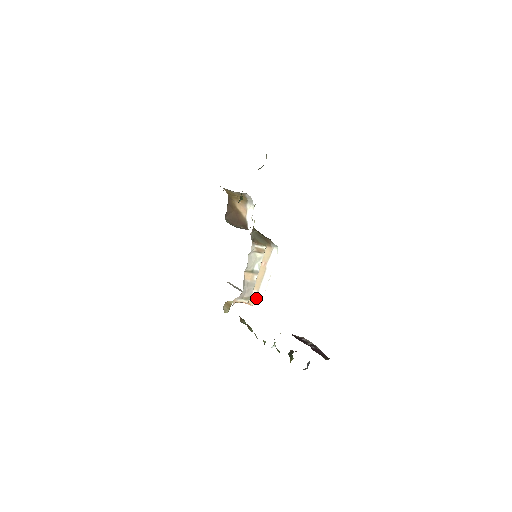
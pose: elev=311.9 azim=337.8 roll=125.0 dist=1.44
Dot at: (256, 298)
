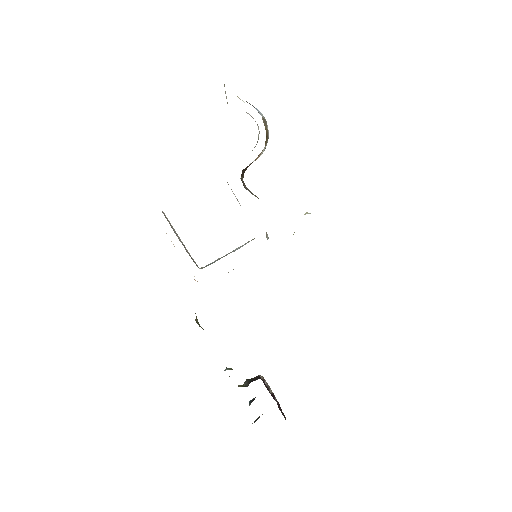
Dot at: occluded
